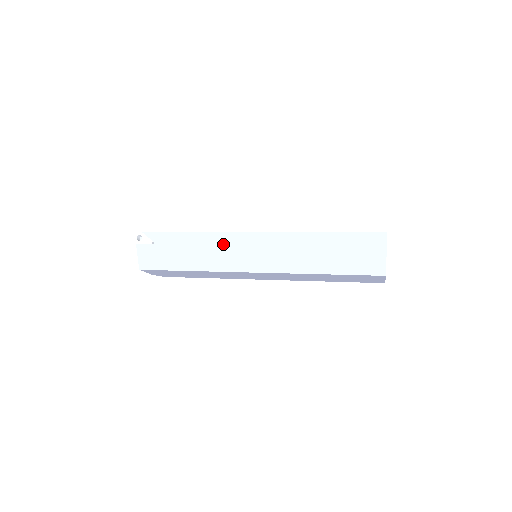
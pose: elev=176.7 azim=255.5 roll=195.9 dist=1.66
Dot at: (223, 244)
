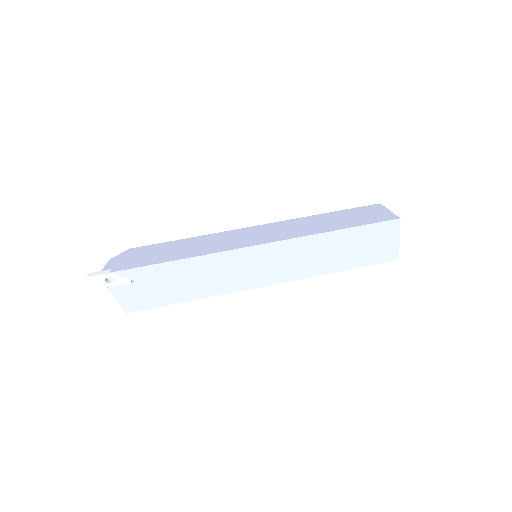
Dot at: (225, 265)
